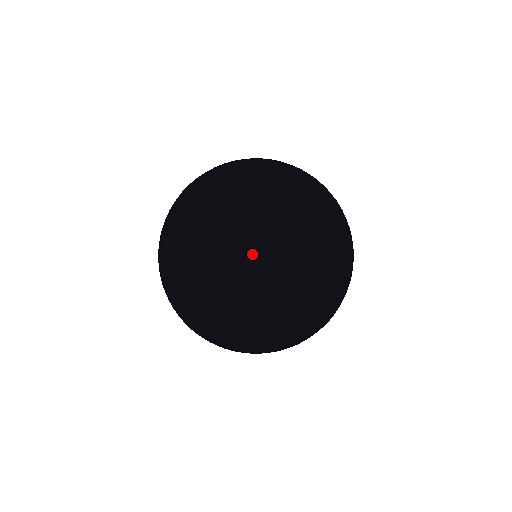
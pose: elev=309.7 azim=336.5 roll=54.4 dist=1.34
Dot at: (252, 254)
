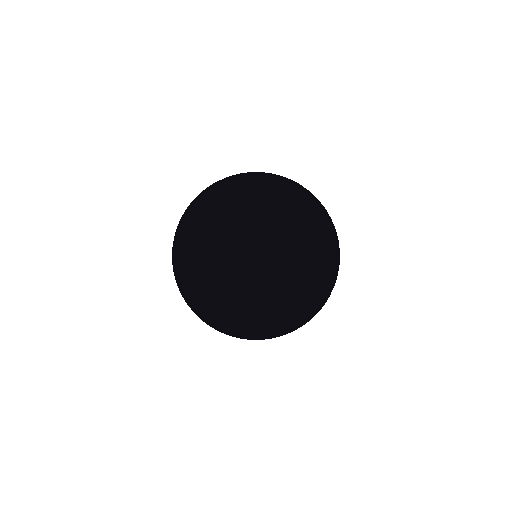
Dot at: (212, 300)
